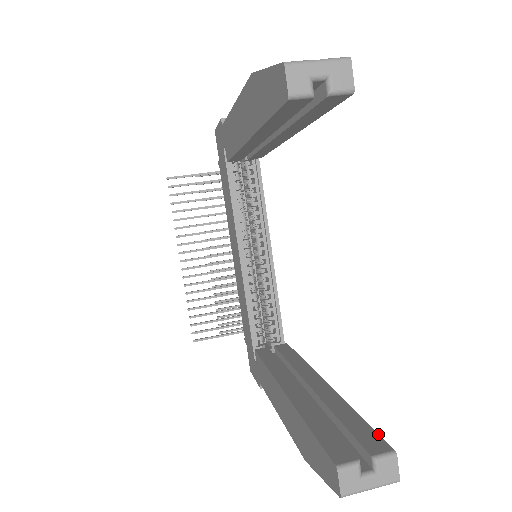
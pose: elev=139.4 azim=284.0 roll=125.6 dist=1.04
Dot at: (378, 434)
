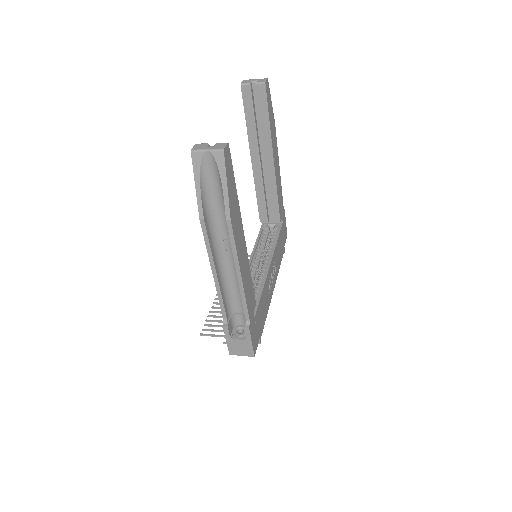
Dot at: (231, 161)
